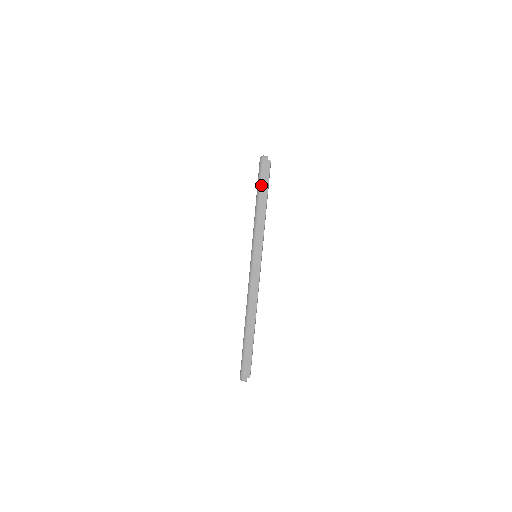
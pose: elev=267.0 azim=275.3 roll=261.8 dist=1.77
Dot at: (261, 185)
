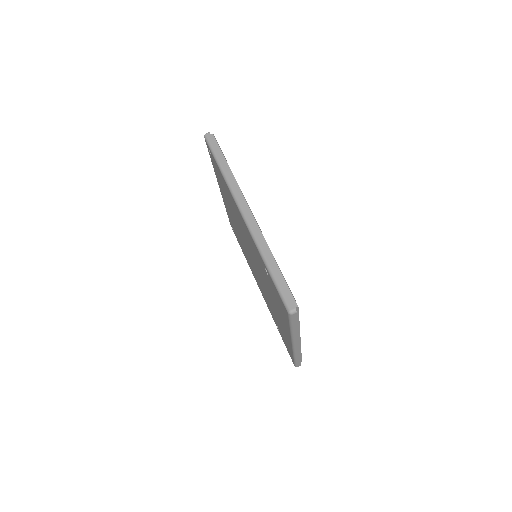
Dot at: (214, 149)
